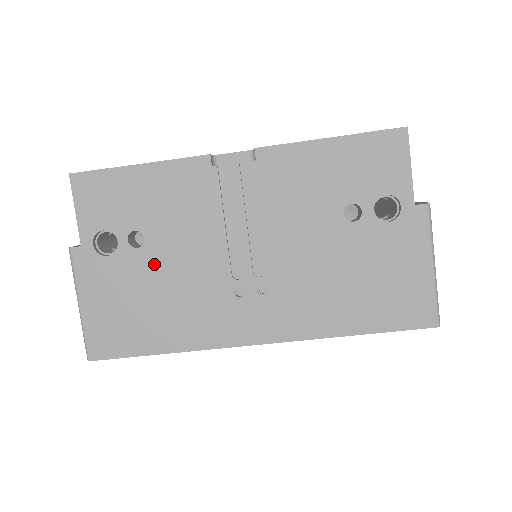
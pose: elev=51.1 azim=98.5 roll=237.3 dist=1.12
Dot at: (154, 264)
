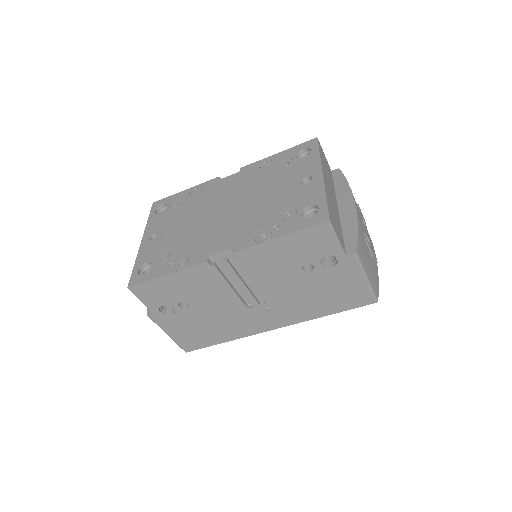
Dot at: (200, 312)
